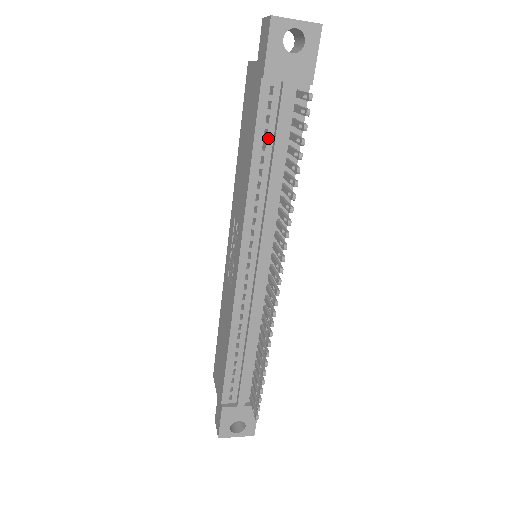
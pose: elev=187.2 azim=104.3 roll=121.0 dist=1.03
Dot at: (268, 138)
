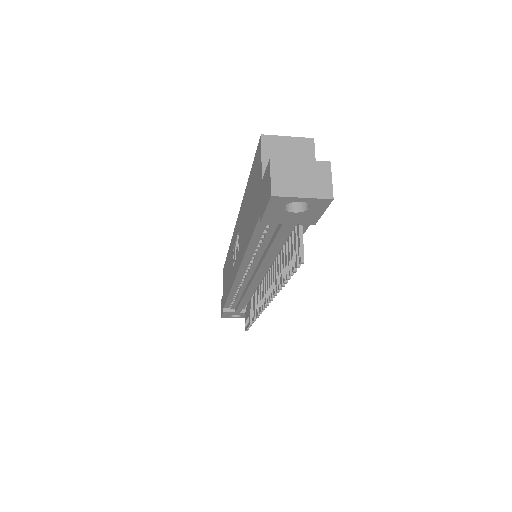
Dot at: (265, 238)
